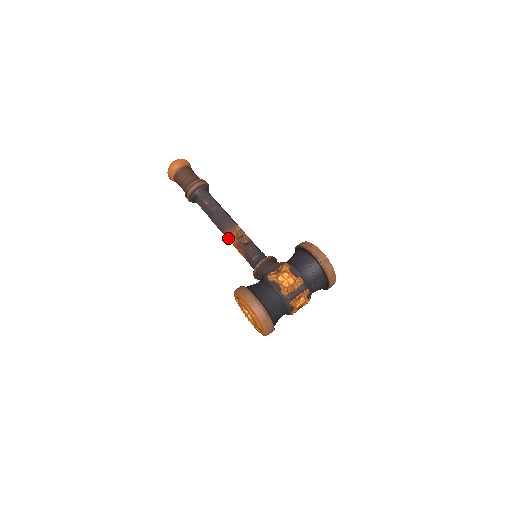
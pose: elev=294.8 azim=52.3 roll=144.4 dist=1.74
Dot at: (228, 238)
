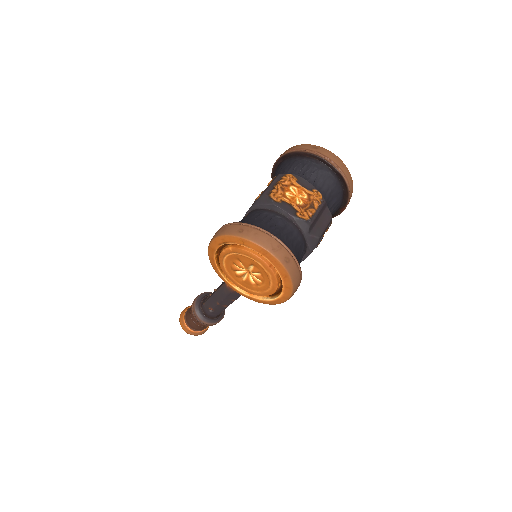
Dot at: occluded
